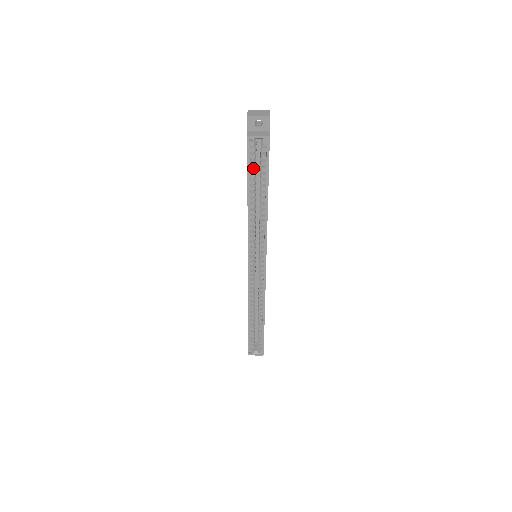
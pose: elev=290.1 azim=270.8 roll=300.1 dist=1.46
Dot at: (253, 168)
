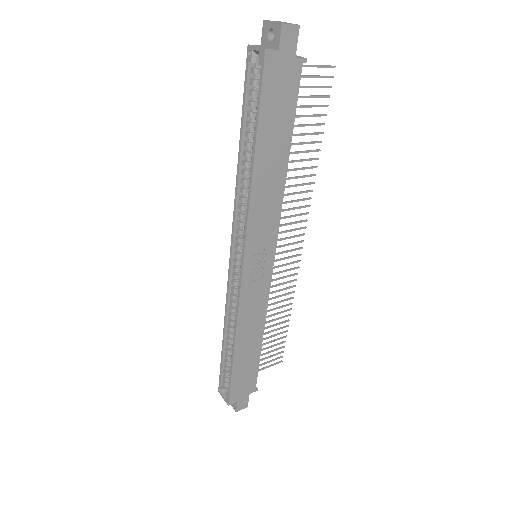
Dot at: (250, 101)
